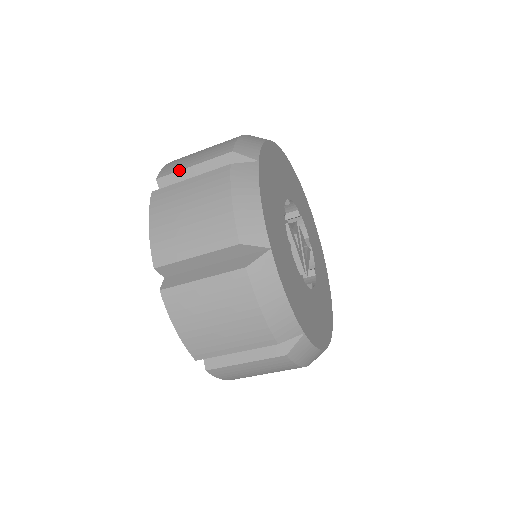
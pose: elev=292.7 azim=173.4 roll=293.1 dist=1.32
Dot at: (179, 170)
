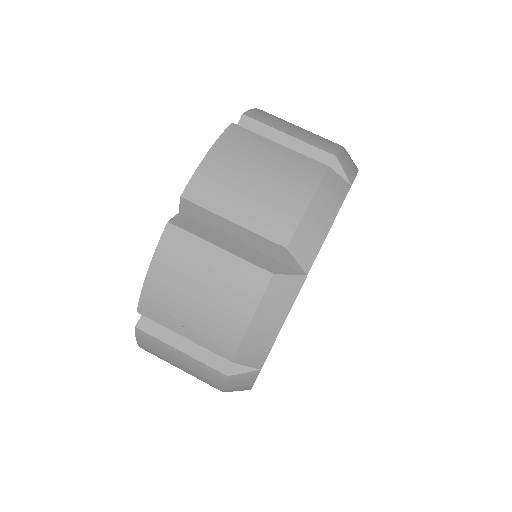
Dot at: occluded
